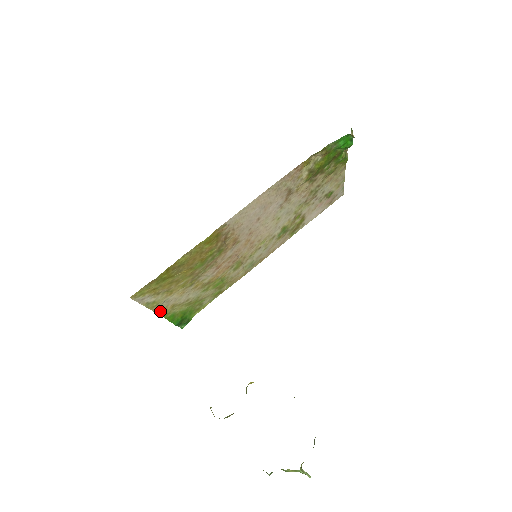
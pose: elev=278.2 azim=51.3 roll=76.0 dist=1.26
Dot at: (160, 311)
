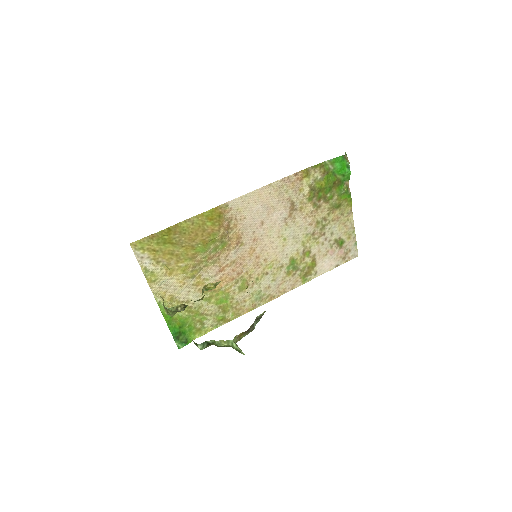
Dot at: (158, 296)
